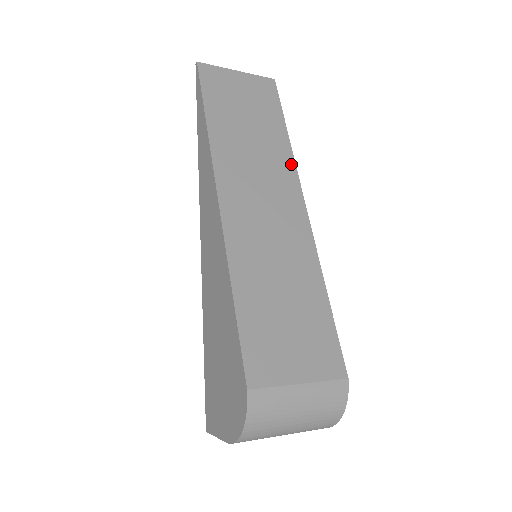
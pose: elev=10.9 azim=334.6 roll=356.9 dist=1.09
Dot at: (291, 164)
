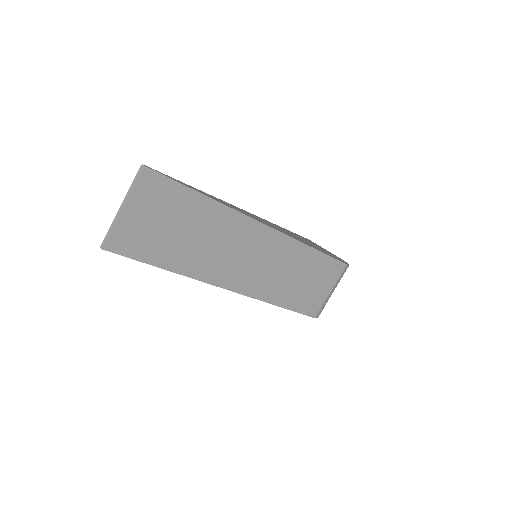
Dot at: (234, 215)
